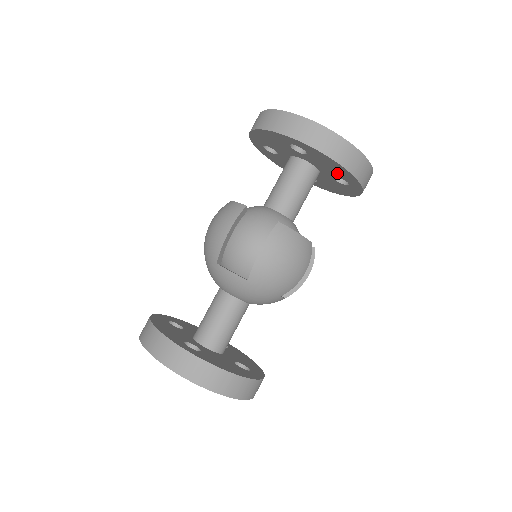
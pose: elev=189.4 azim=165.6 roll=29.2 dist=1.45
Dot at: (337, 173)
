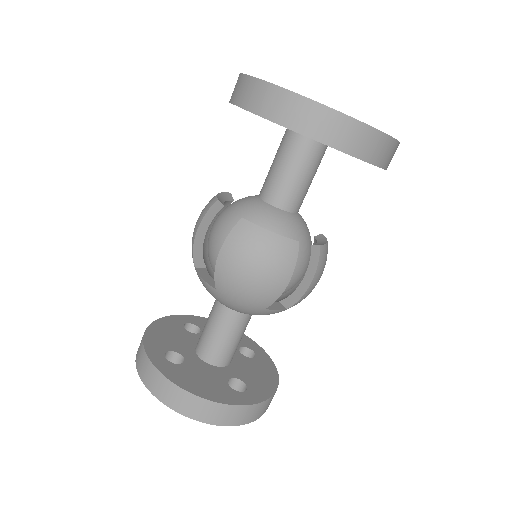
Dot at: occluded
